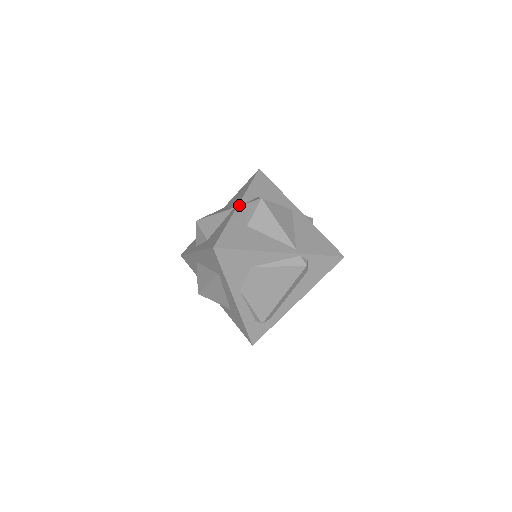
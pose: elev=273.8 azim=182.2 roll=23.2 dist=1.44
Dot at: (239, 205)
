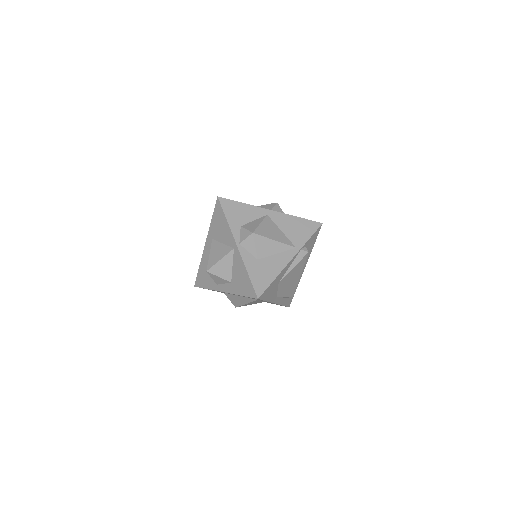
Dot at: (238, 247)
